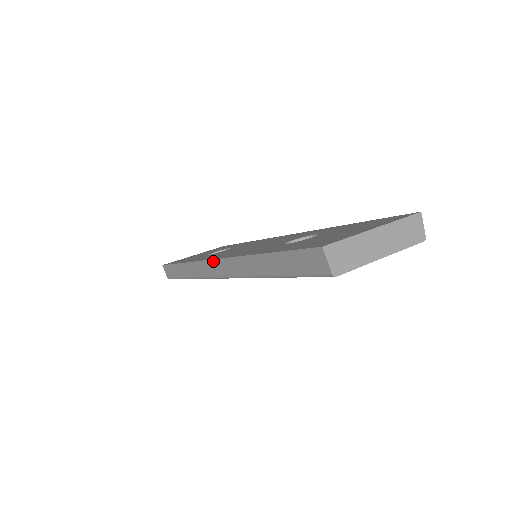
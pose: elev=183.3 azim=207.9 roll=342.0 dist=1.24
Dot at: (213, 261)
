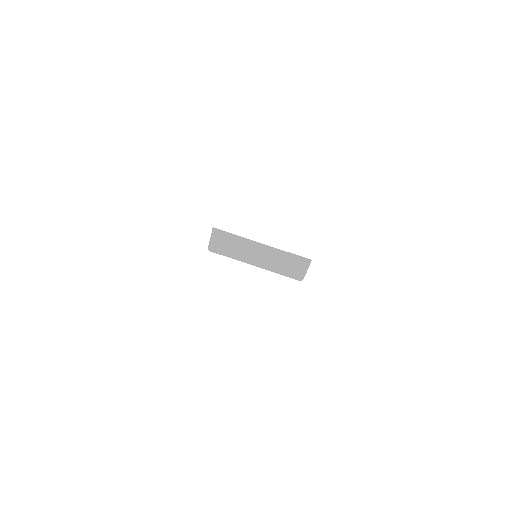
Dot at: occluded
